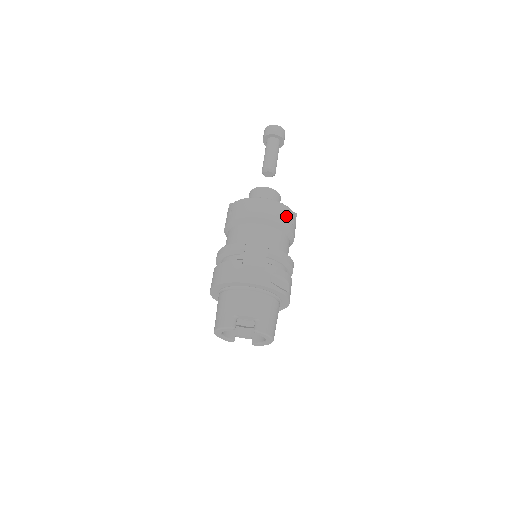
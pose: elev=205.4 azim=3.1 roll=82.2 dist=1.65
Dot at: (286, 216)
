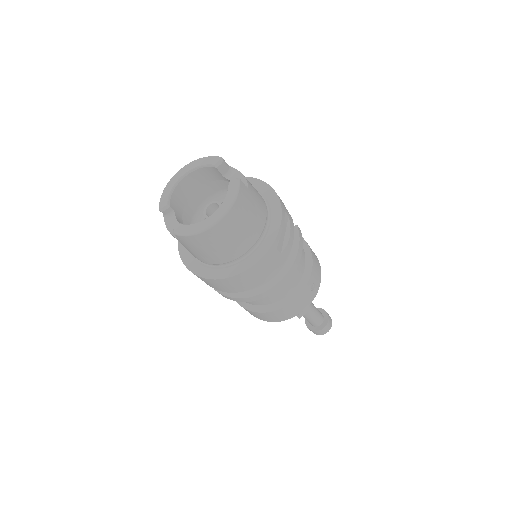
Dot at: (317, 273)
